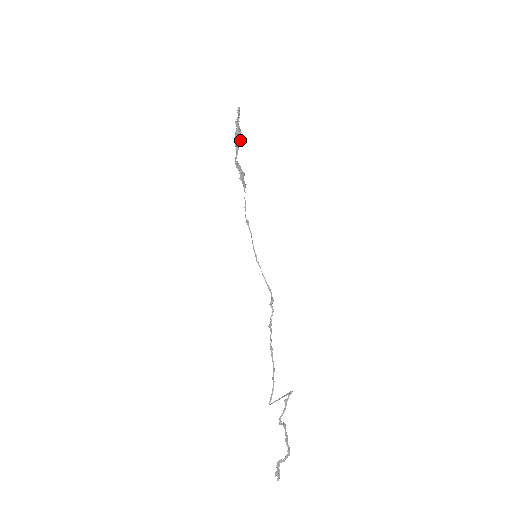
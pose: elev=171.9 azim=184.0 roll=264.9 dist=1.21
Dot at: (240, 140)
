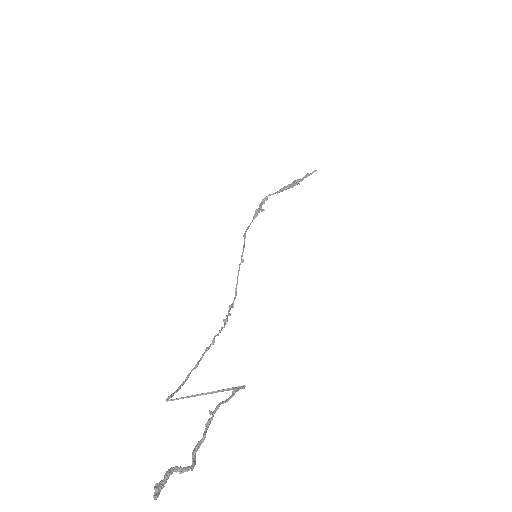
Dot at: (291, 187)
